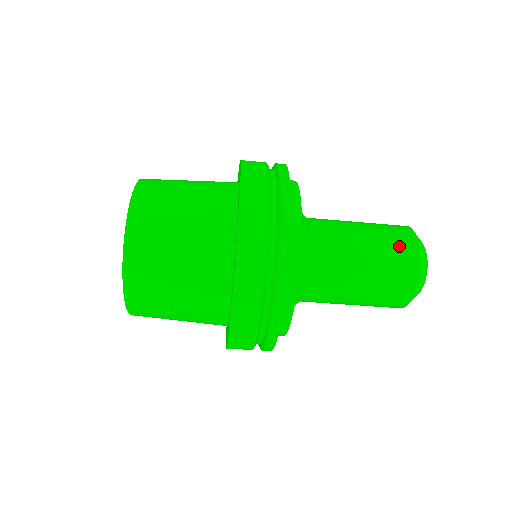
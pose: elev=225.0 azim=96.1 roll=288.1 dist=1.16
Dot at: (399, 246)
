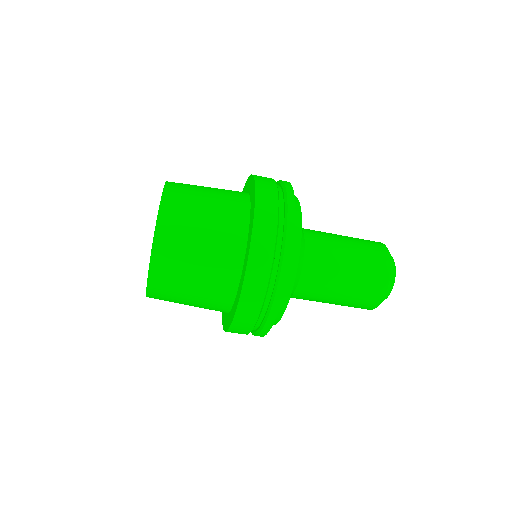
Dot at: (371, 244)
